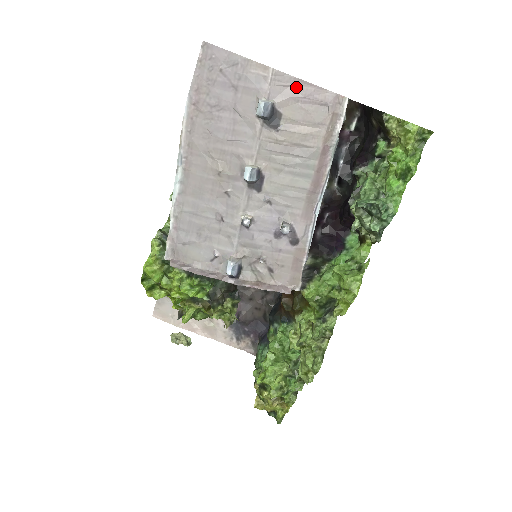
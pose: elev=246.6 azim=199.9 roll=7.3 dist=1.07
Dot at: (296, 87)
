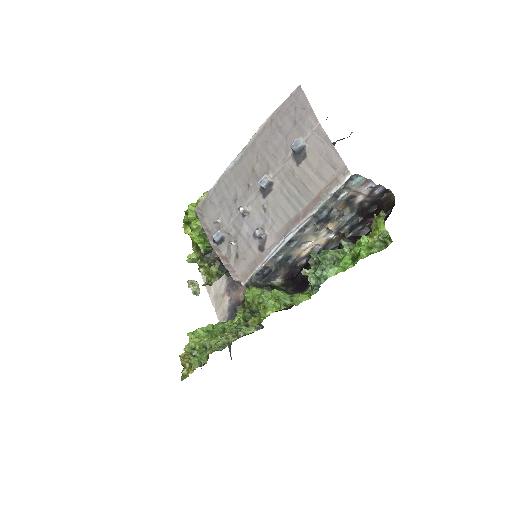
Dot at: (326, 145)
